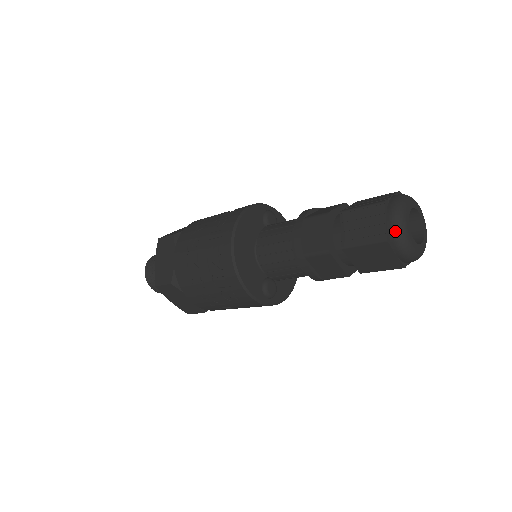
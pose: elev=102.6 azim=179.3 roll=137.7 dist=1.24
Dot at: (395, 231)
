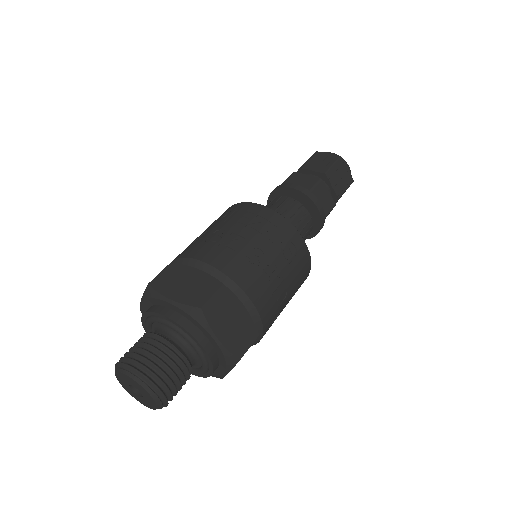
Dot at: (337, 155)
